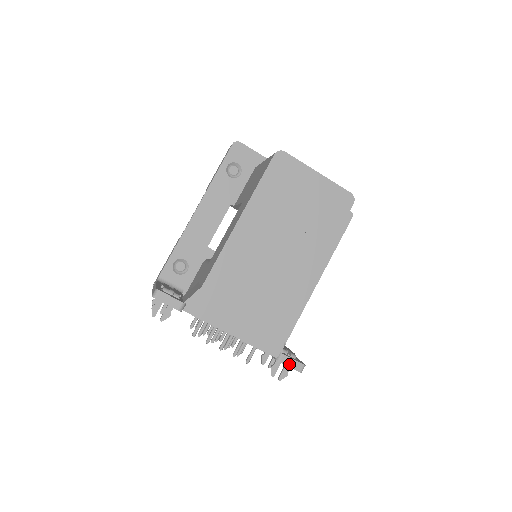
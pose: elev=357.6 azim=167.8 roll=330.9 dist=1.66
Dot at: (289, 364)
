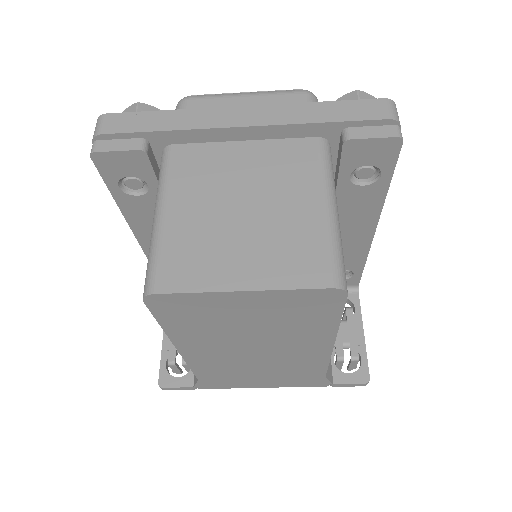
Dot at: (347, 386)
